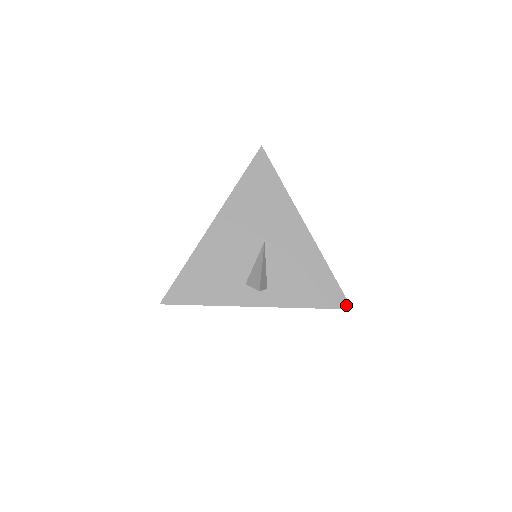
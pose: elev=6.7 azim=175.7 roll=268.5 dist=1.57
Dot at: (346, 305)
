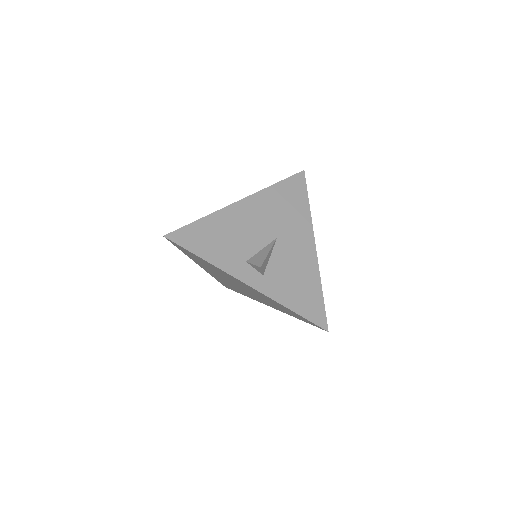
Dot at: (325, 325)
